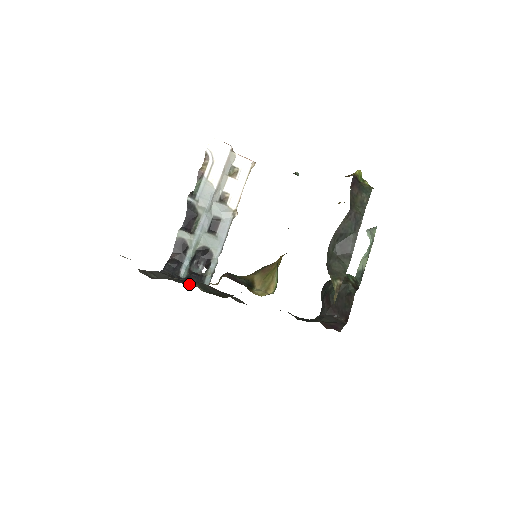
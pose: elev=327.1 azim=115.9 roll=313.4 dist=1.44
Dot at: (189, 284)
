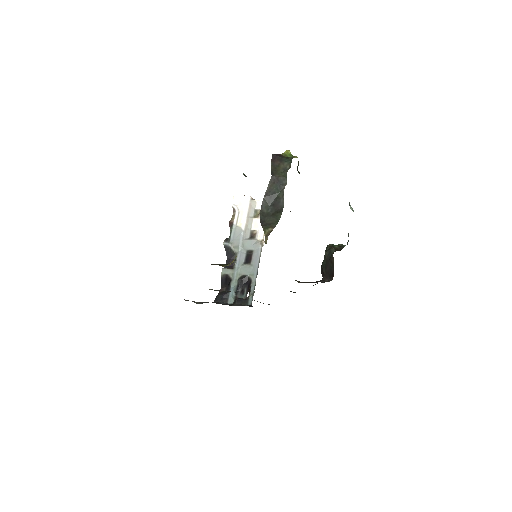
Dot at: (232, 305)
